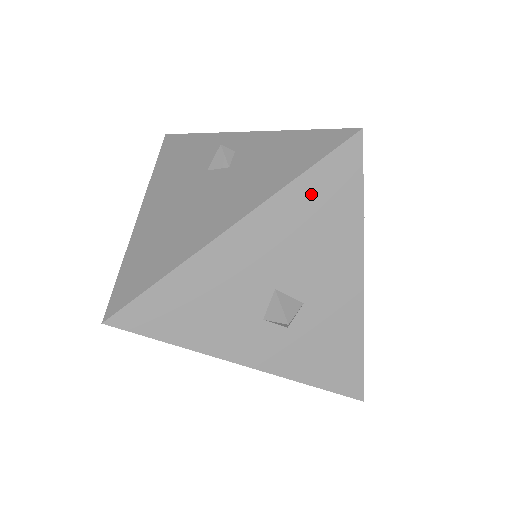
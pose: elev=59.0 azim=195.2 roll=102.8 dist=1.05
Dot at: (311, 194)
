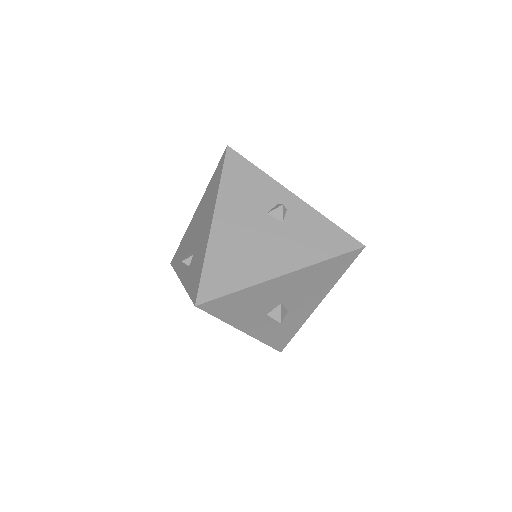
Dot at: (326, 268)
